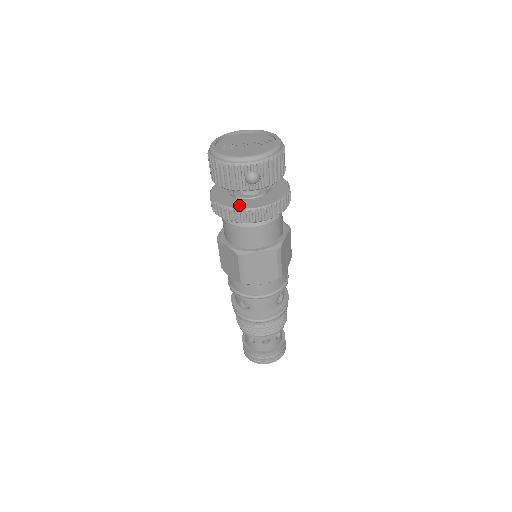
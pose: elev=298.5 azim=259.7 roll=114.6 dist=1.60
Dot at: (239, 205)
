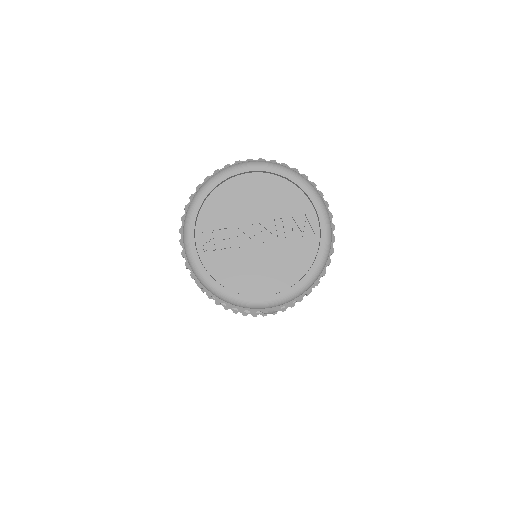
Dot at: occluded
